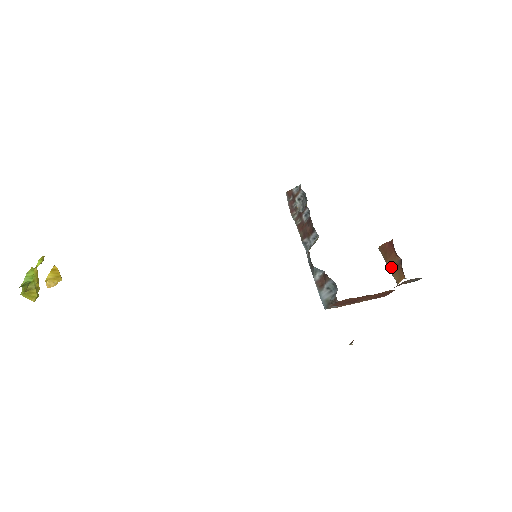
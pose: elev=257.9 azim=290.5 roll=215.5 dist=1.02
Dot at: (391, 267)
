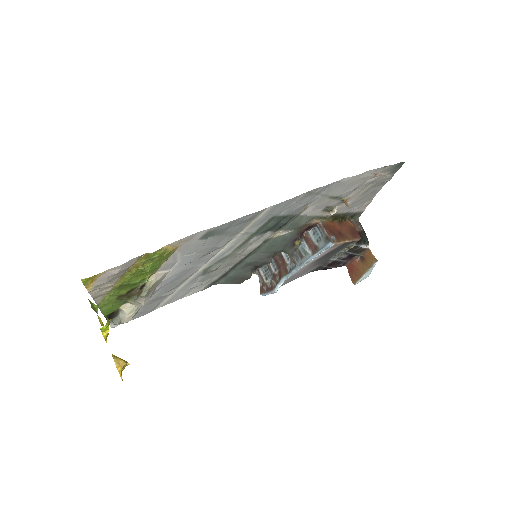
Dot at: (366, 268)
